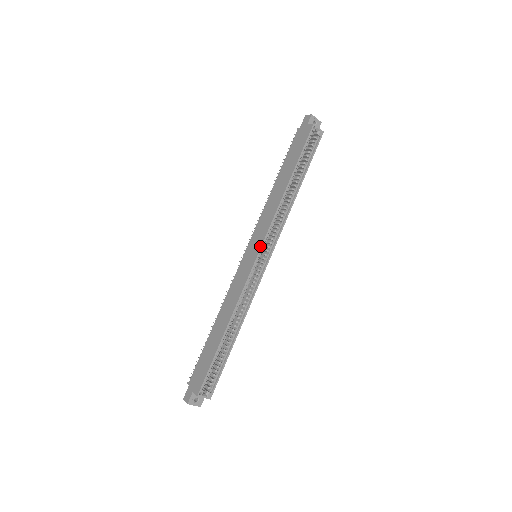
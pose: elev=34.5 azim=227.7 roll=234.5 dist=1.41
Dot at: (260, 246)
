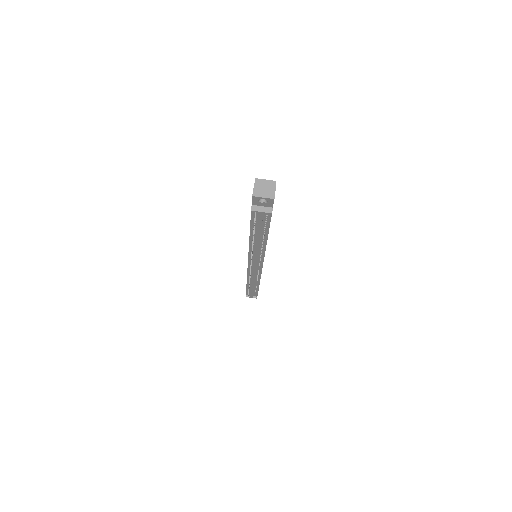
Dot at: occluded
